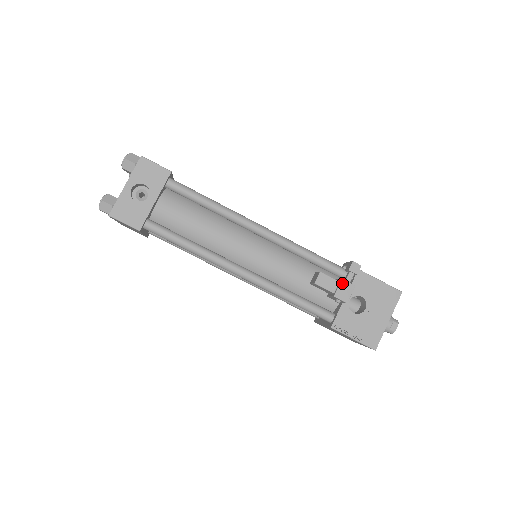
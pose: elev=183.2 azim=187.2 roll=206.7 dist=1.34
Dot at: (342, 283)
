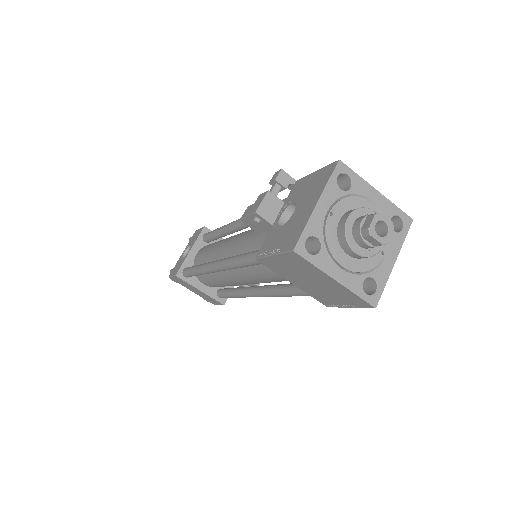
Dot at: (258, 198)
